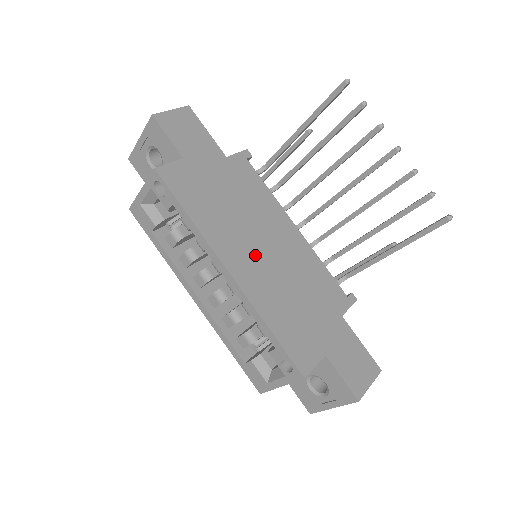
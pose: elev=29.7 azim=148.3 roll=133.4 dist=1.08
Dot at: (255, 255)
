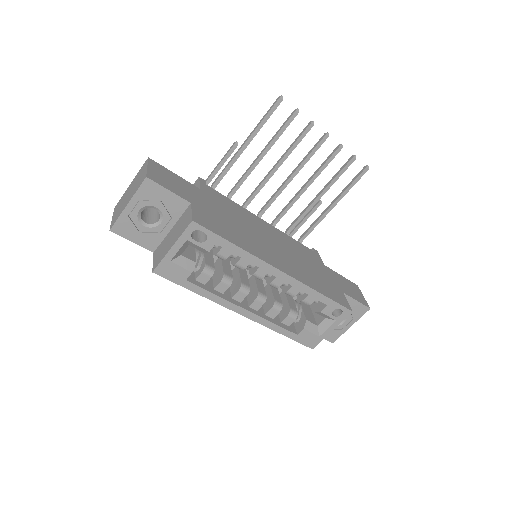
Dot at: (275, 252)
